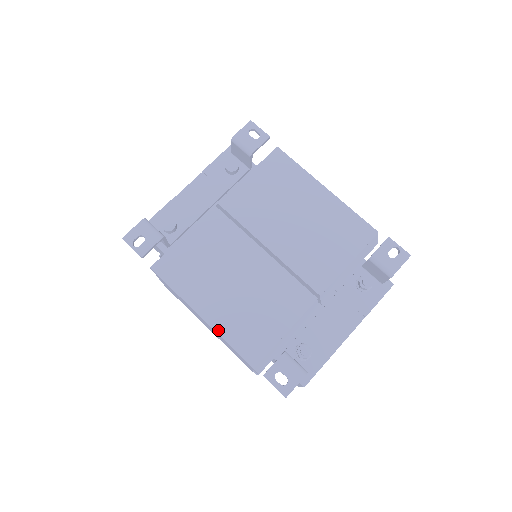
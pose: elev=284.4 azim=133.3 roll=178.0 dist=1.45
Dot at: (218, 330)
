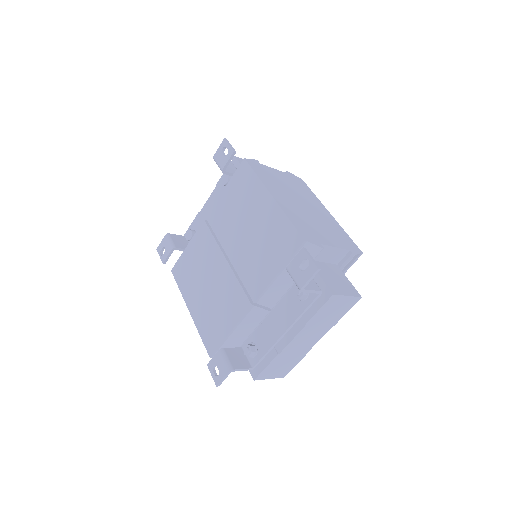
Dot at: (196, 323)
